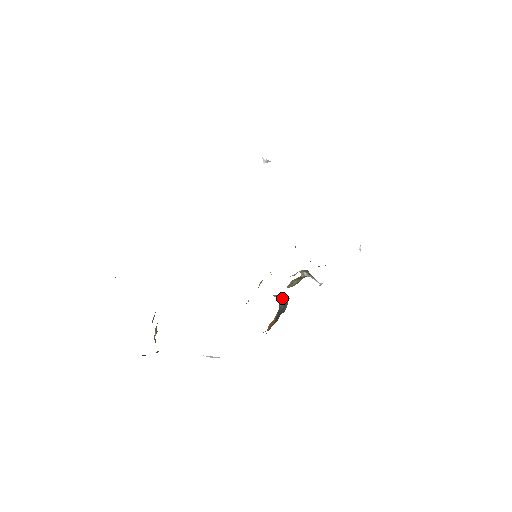
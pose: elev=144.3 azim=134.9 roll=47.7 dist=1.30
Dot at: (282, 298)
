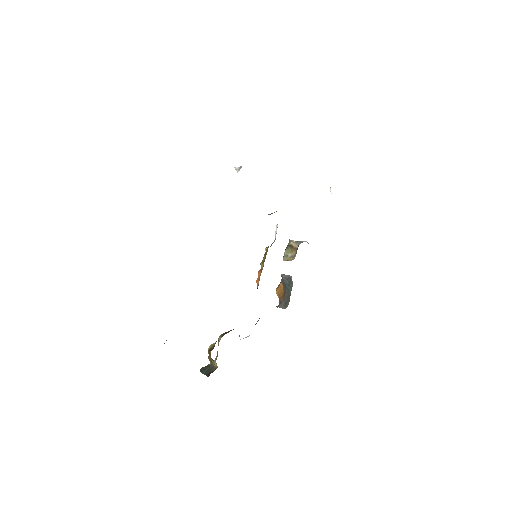
Dot at: (284, 275)
